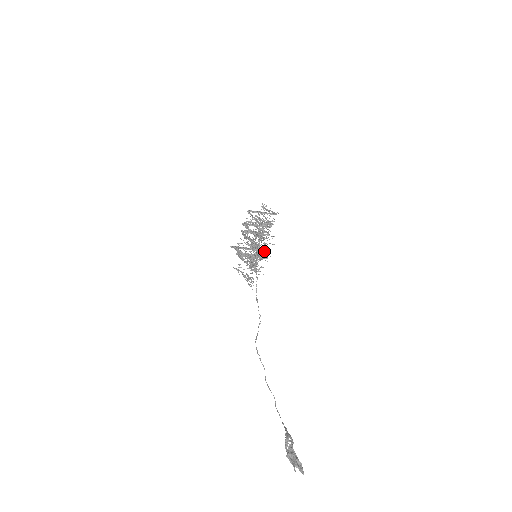
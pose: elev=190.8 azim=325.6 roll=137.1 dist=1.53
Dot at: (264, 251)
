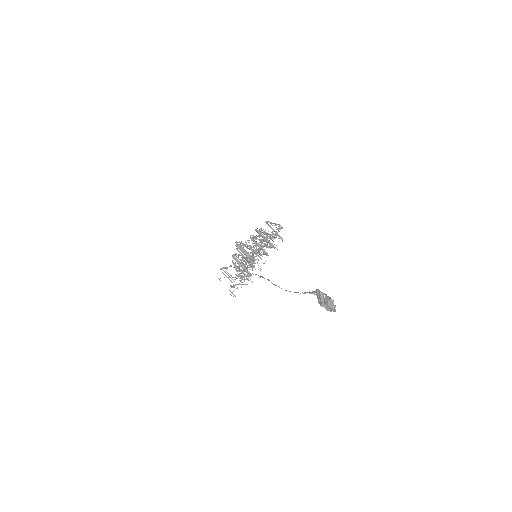
Dot at: occluded
